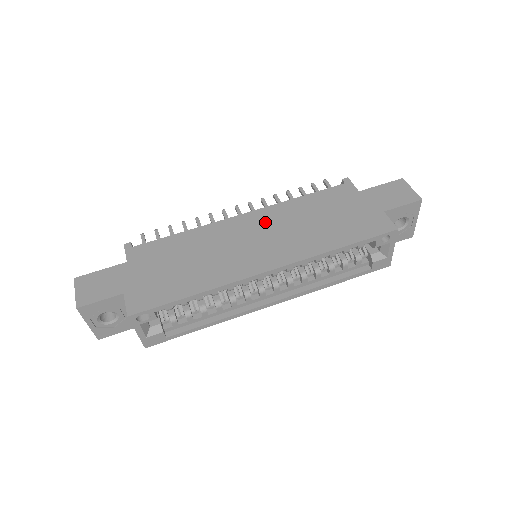
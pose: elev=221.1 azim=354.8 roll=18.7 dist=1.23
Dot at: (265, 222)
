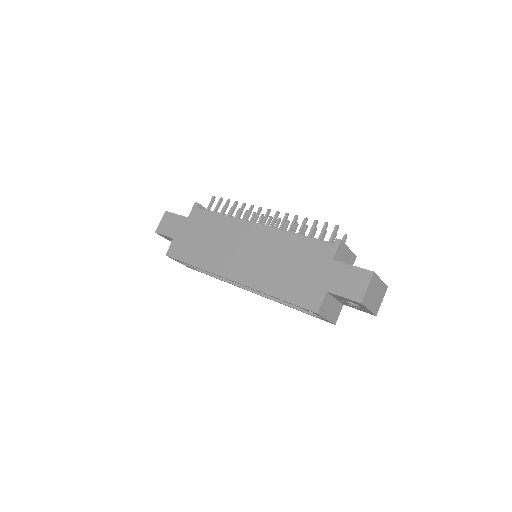
Dot at: (260, 241)
